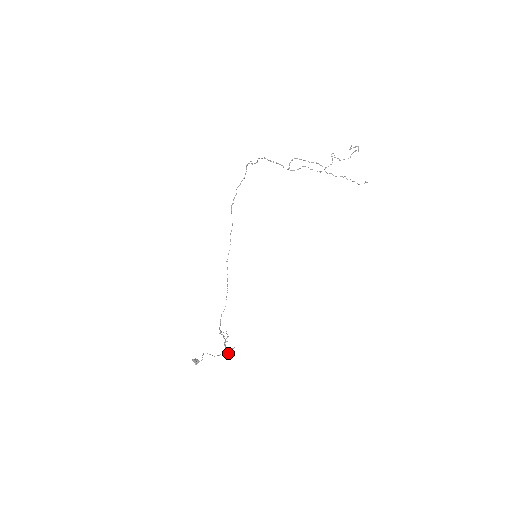
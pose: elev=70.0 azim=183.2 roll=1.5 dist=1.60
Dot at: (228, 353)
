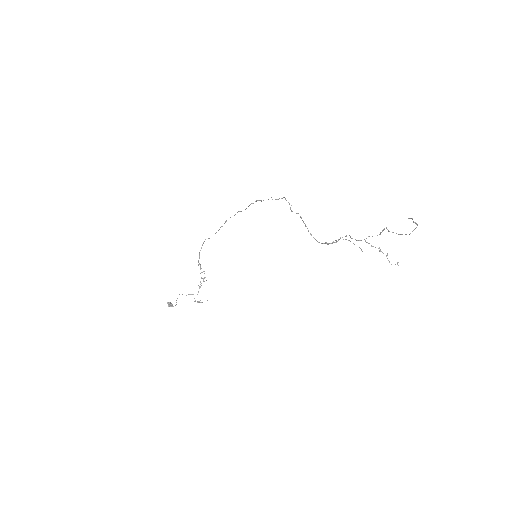
Dot at: occluded
